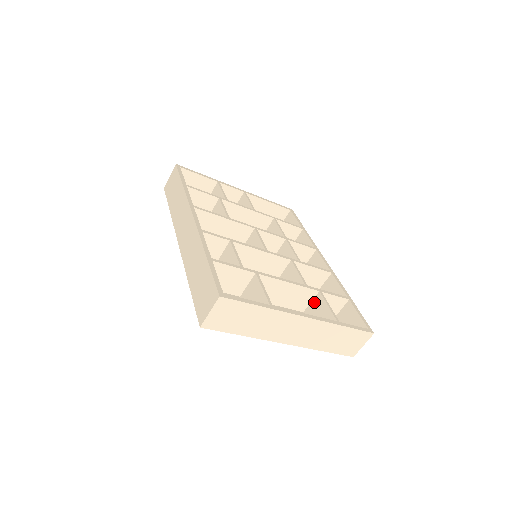
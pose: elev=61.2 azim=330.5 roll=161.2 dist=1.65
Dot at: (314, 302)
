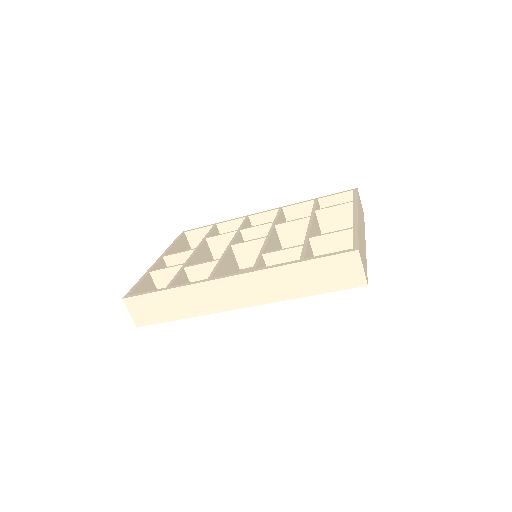
Dot at: (321, 220)
